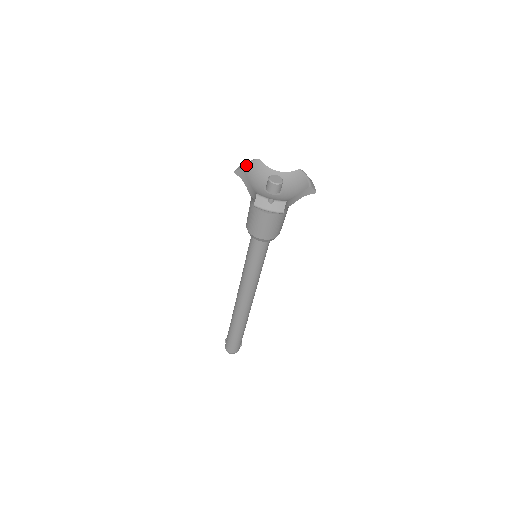
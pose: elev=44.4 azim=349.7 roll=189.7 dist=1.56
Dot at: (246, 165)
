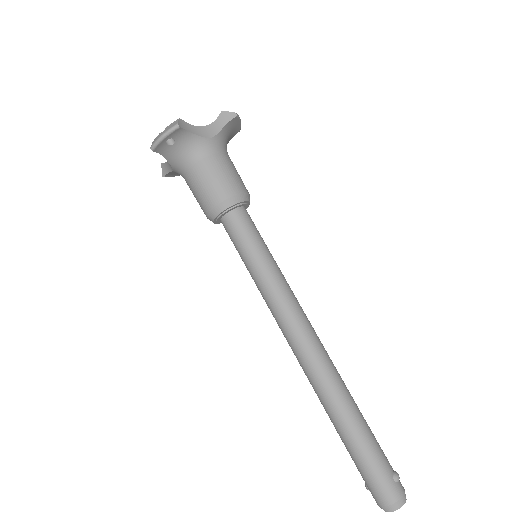
Dot at: occluded
